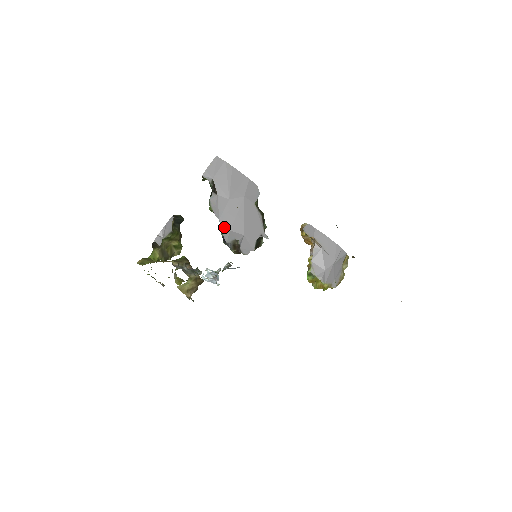
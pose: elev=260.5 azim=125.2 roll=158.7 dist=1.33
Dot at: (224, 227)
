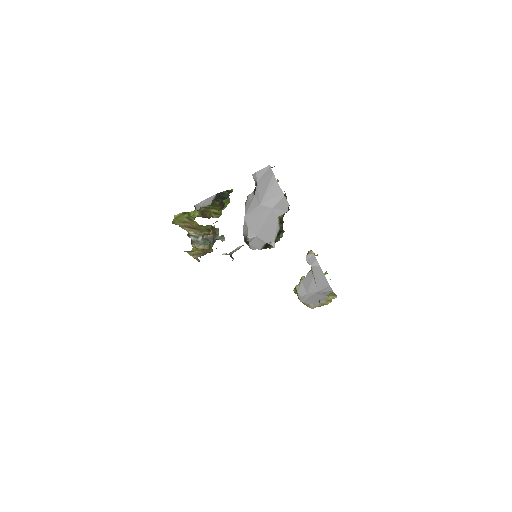
Dot at: (245, 223)
